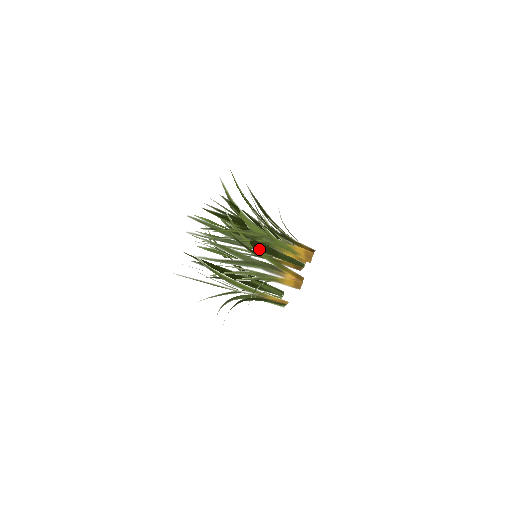
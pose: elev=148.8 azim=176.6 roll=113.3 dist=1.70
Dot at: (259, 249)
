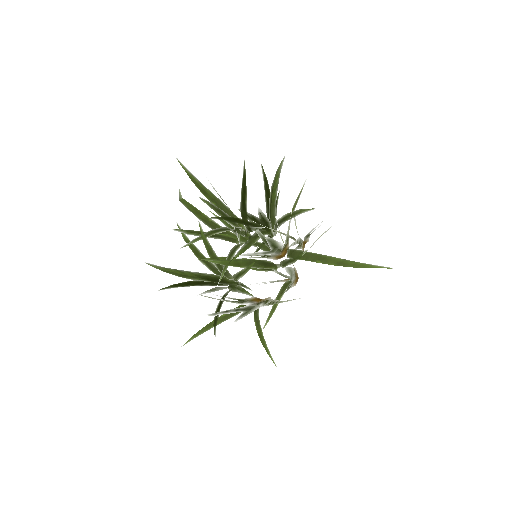
Dot at: occluded
